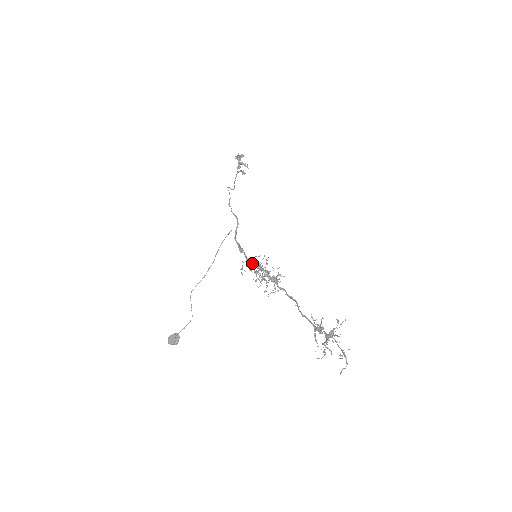
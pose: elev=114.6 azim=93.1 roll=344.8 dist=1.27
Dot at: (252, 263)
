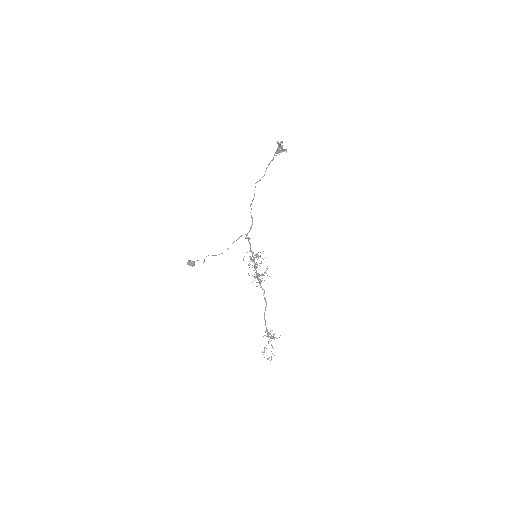
Dot at: occluded
